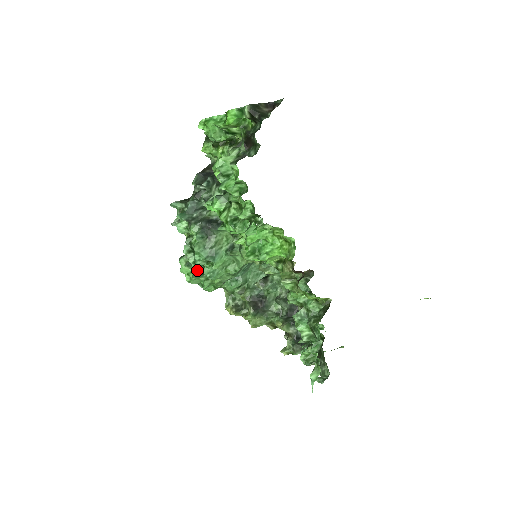
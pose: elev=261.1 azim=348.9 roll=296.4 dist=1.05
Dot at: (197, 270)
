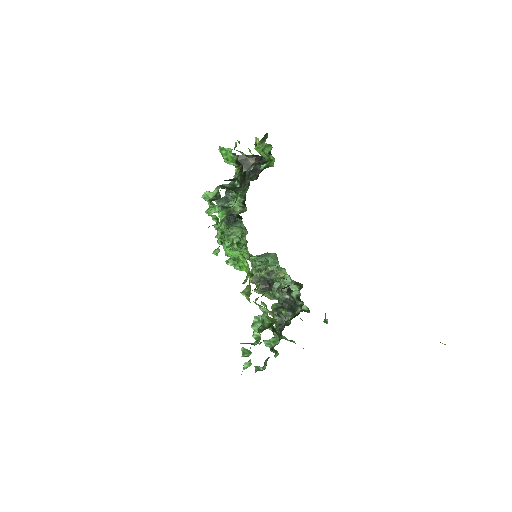
Dot at: occluded
